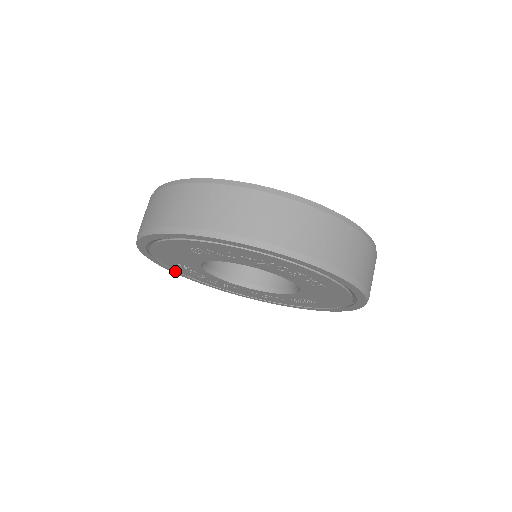
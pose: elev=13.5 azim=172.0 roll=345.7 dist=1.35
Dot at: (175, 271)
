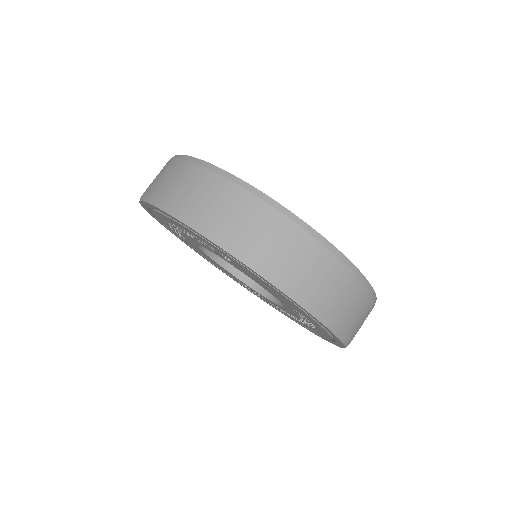
Dot at: occluded
